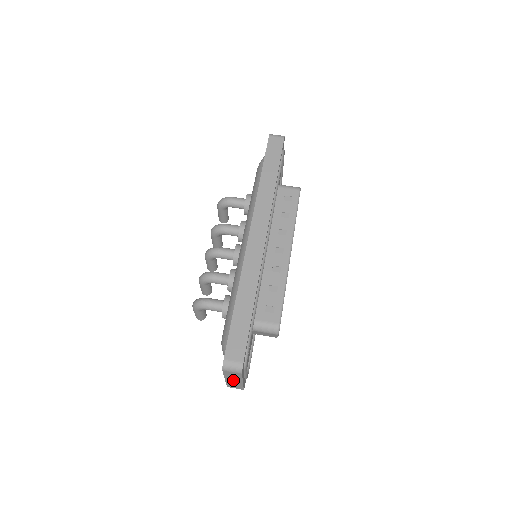
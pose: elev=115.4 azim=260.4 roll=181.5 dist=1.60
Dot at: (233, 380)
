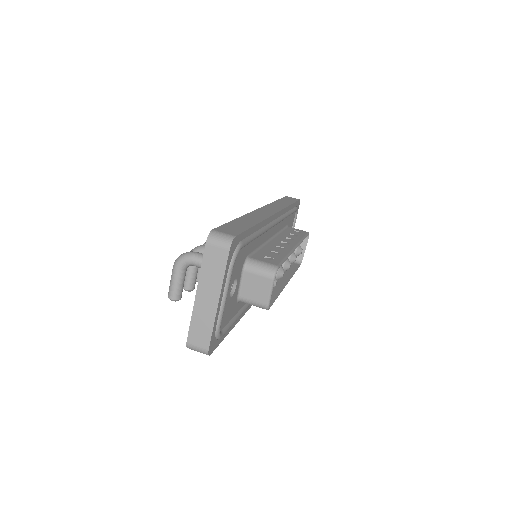
Dot at: (207, 295)
